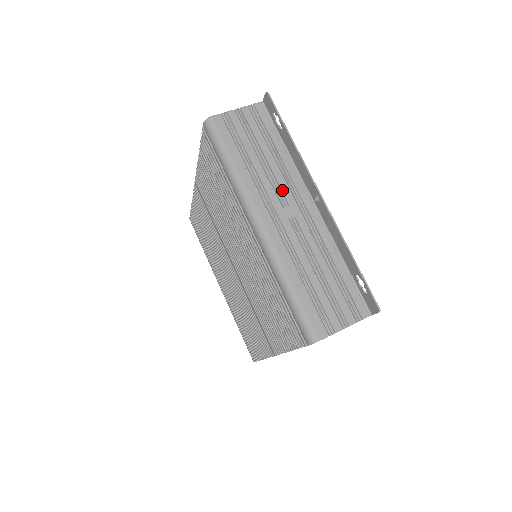
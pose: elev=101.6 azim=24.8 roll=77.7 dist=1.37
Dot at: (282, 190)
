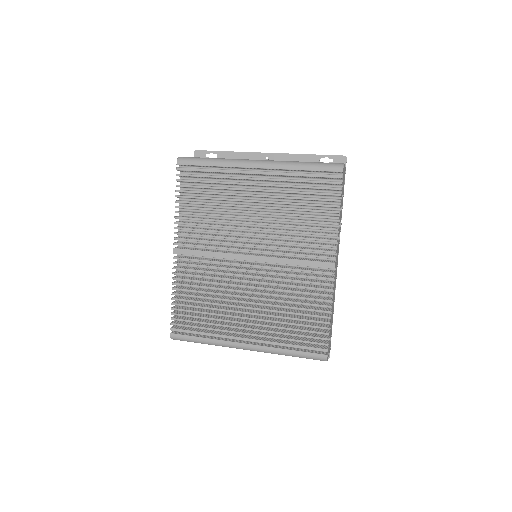
Dot at: occluded
